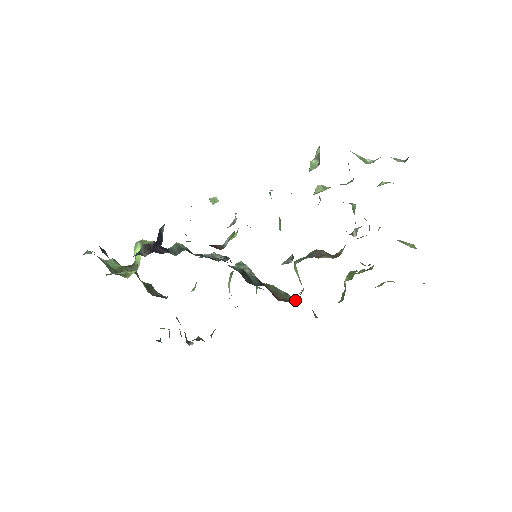
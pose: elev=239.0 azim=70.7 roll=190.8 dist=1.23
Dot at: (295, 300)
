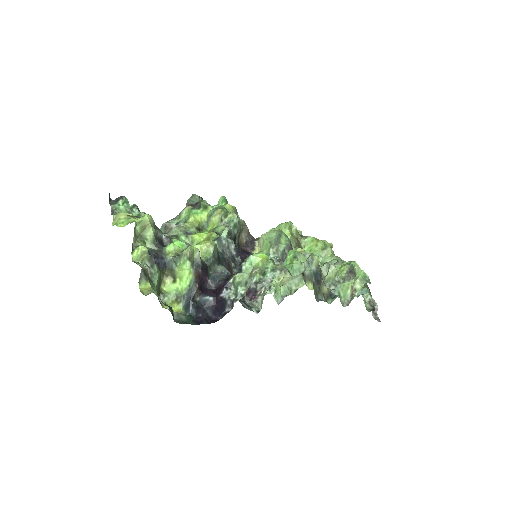
Dot at: (246, 243)
